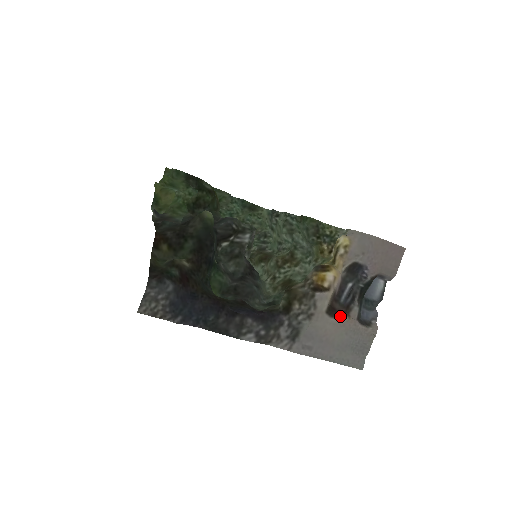
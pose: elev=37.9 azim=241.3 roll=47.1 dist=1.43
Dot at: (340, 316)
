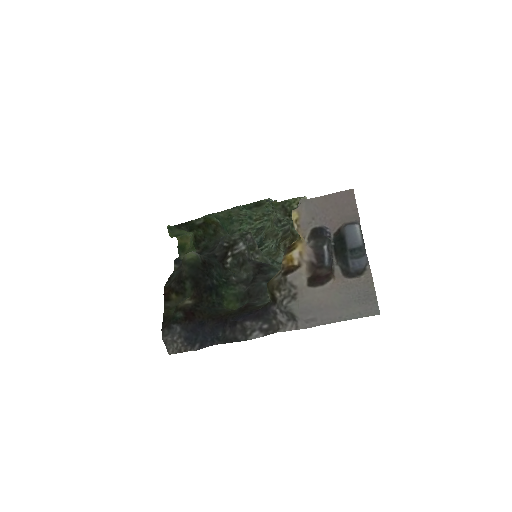
Dot at: (324, 281)
